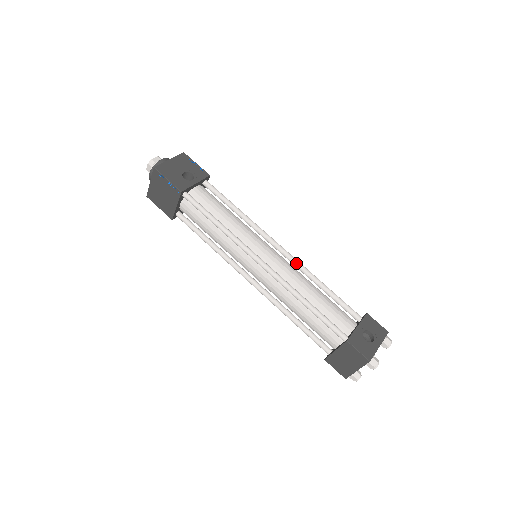
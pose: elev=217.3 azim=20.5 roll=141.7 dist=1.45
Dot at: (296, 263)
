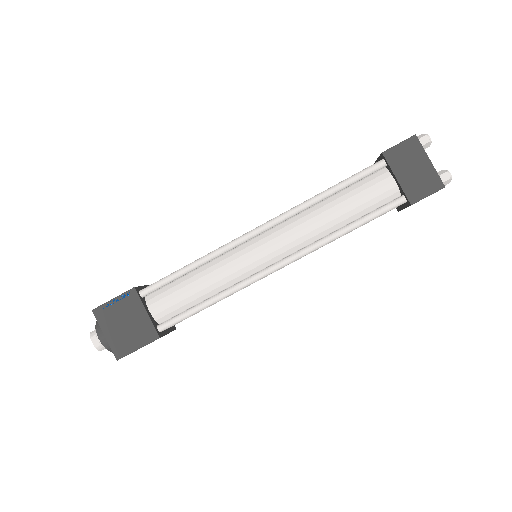
Dot at: occluded
